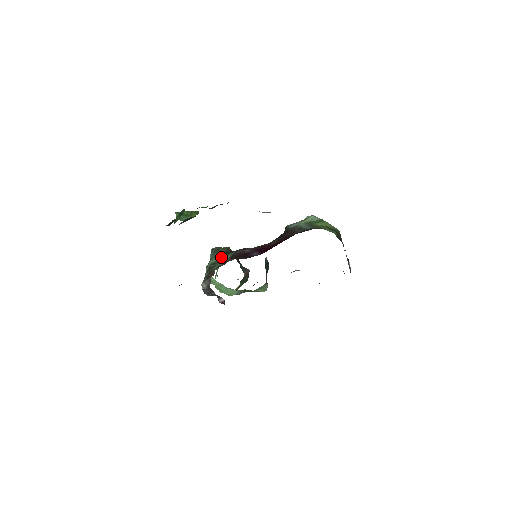
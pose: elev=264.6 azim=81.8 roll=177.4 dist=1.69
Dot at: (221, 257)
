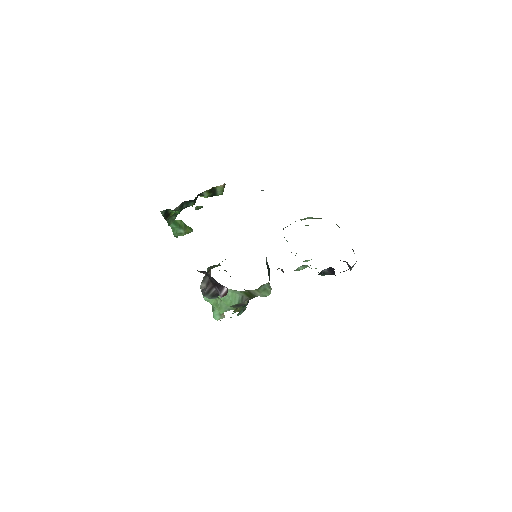
Dot at: occluded
